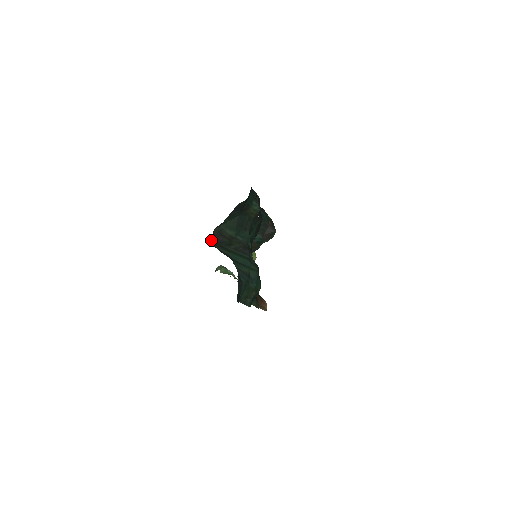
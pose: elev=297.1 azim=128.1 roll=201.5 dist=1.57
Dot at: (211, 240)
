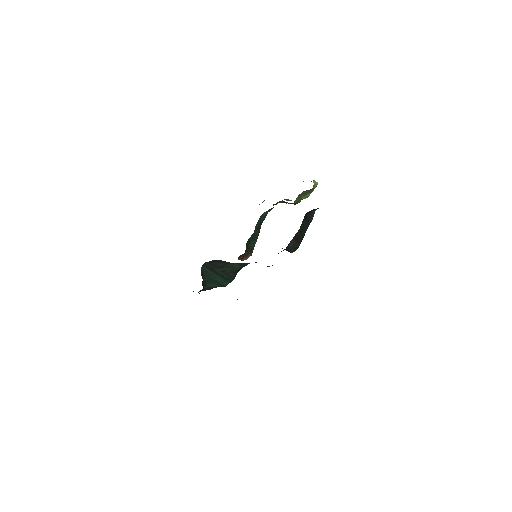
Dot at: (205, 263)
